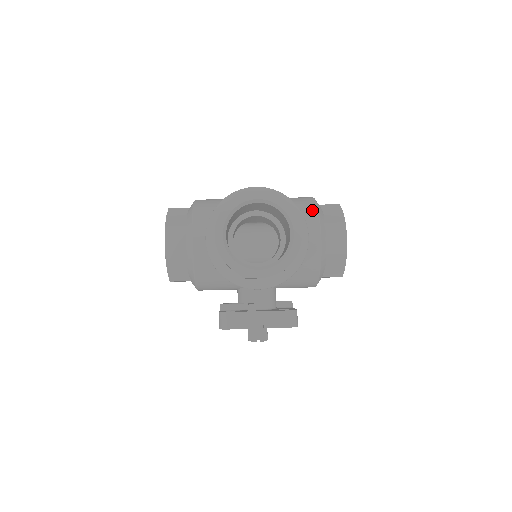
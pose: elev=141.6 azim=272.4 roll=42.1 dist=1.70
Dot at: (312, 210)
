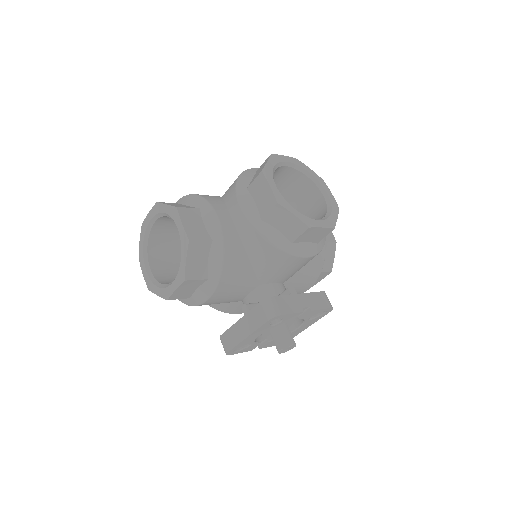
Dot at: occluded
